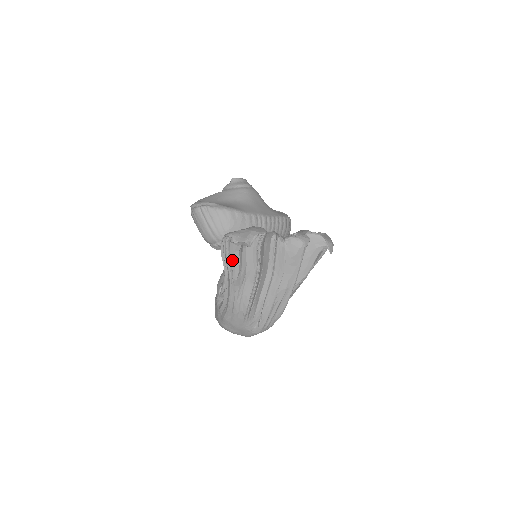
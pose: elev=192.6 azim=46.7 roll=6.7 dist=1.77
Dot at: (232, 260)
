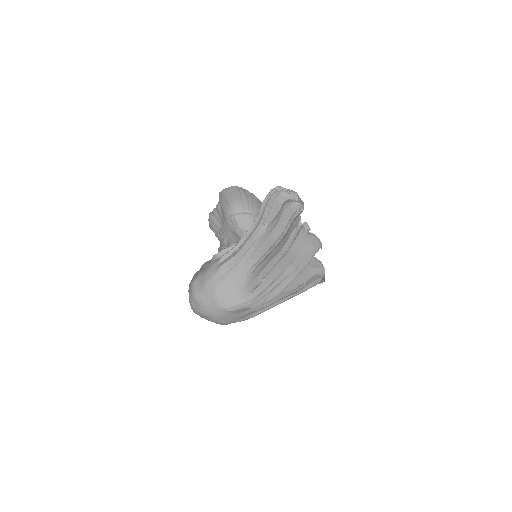
Dot at: (273, 206)
